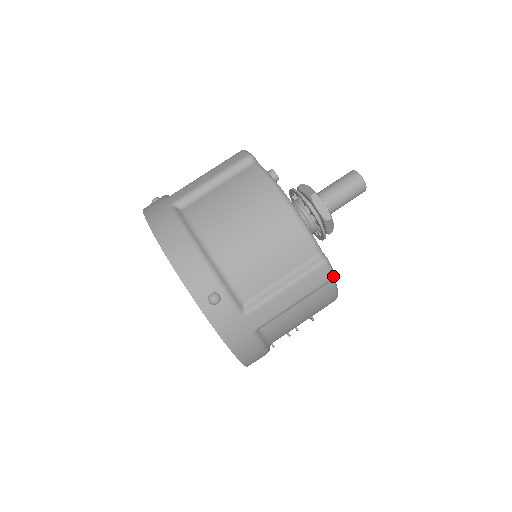
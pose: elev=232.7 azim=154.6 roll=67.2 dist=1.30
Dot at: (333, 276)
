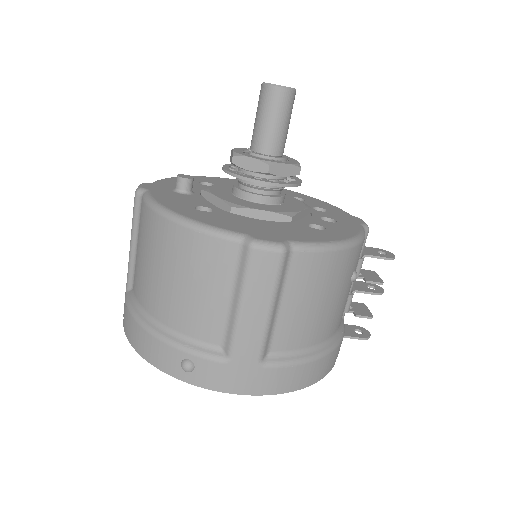
Dot at: (281, 250)
